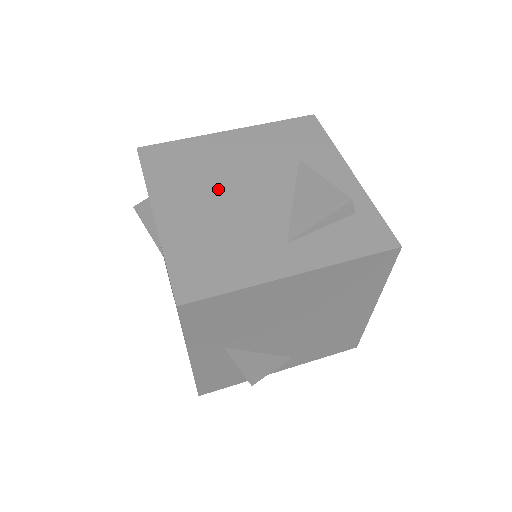
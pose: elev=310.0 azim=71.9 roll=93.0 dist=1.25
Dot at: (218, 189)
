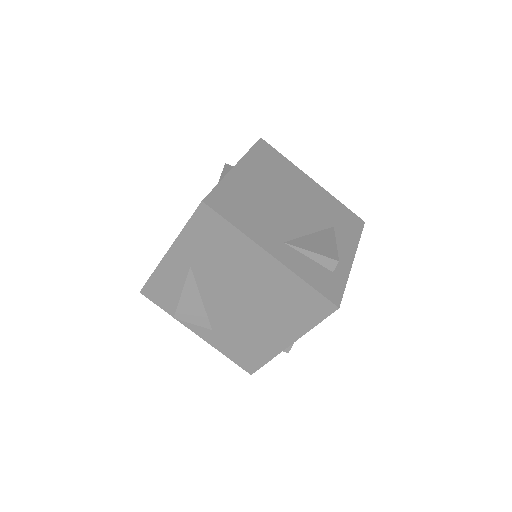
Dot at: (279, 191)
